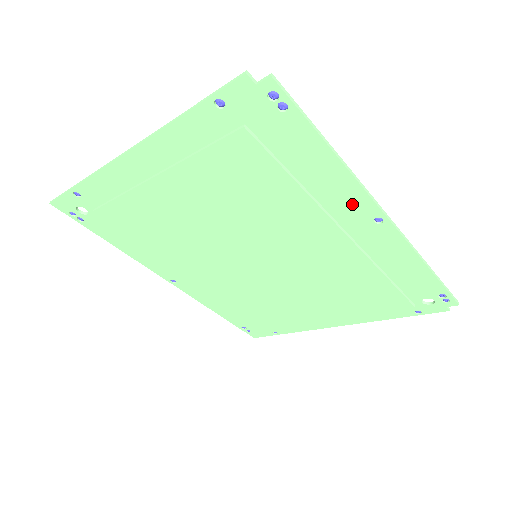
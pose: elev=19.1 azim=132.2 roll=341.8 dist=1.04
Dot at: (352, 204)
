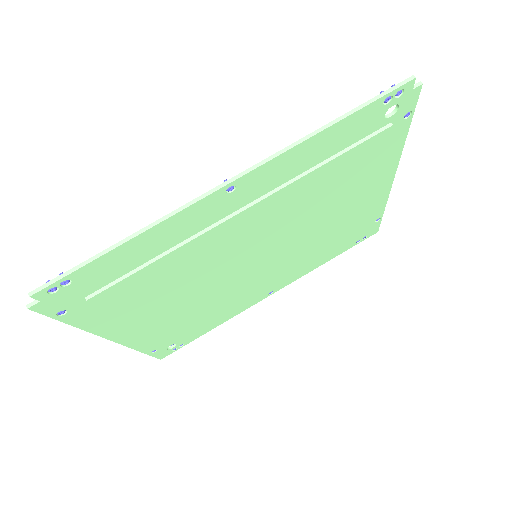
Dot at: (200, 214)
